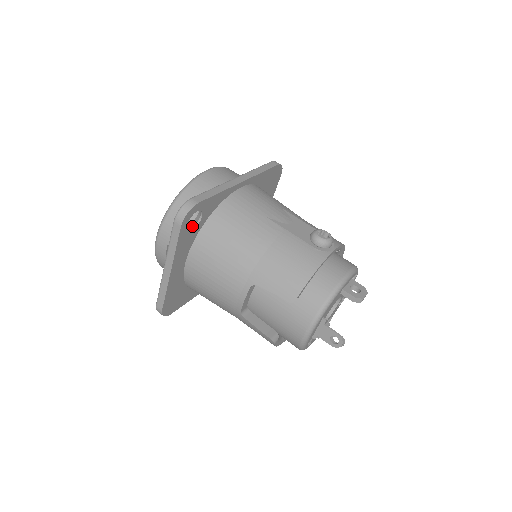
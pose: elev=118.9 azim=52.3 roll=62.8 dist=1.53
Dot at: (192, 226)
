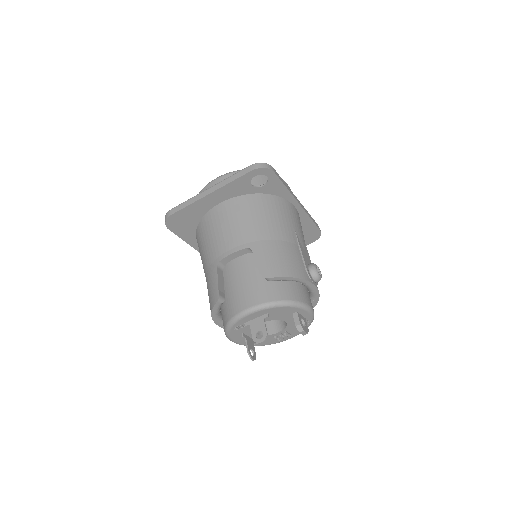
Dot at: occluded
